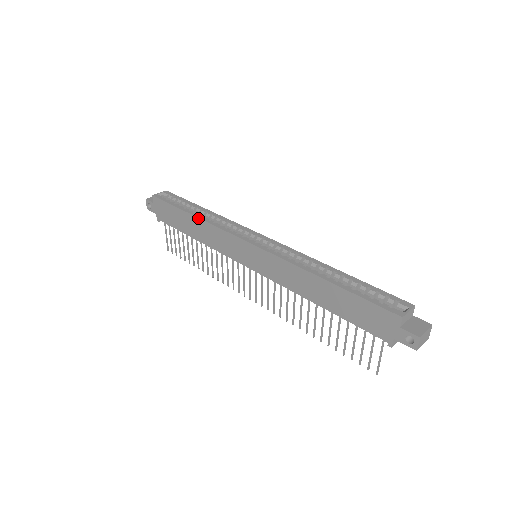
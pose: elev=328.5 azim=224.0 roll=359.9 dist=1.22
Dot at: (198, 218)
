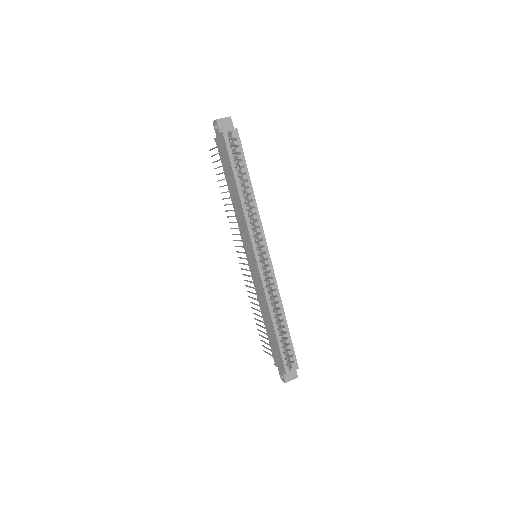
Dot at: (240, 200)
